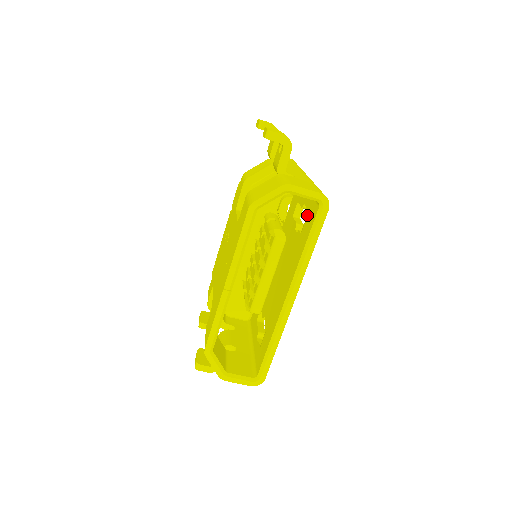
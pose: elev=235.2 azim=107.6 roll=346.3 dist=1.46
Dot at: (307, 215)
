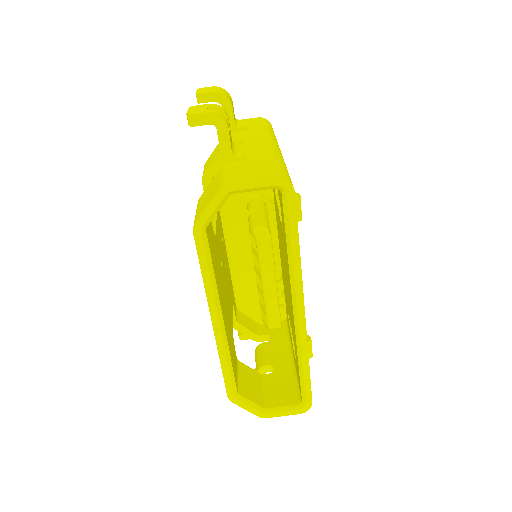
Dot at: occluded
